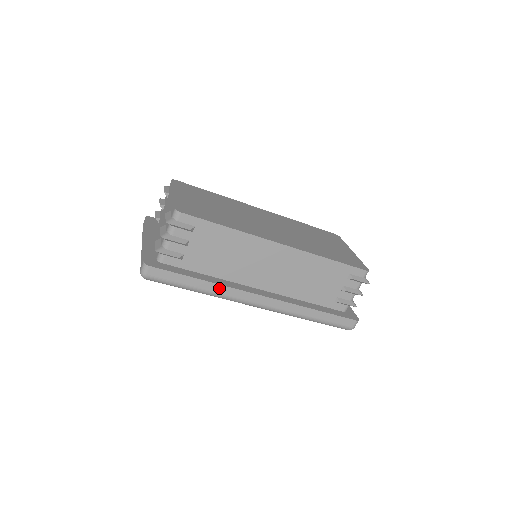
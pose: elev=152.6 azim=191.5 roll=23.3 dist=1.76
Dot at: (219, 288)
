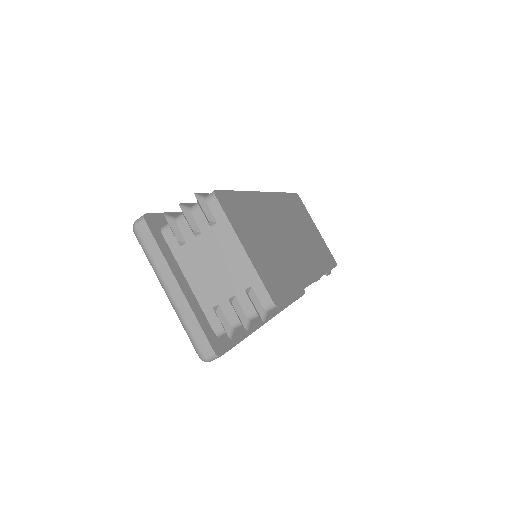
Dot at: occluded
